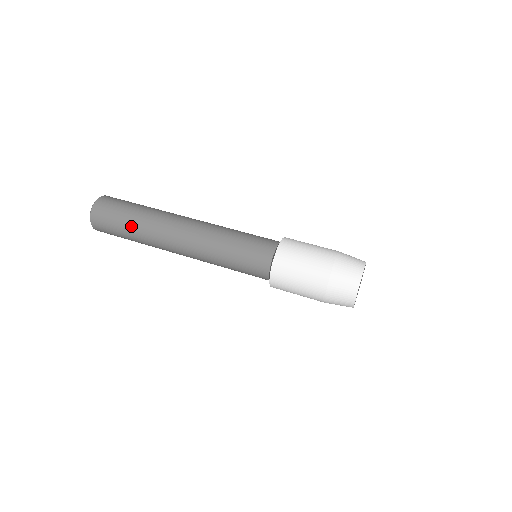
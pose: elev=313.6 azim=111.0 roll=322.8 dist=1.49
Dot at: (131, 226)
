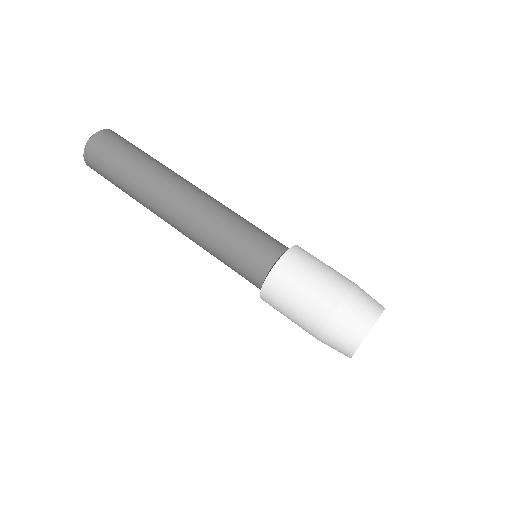
Dot at: (123, 182)
